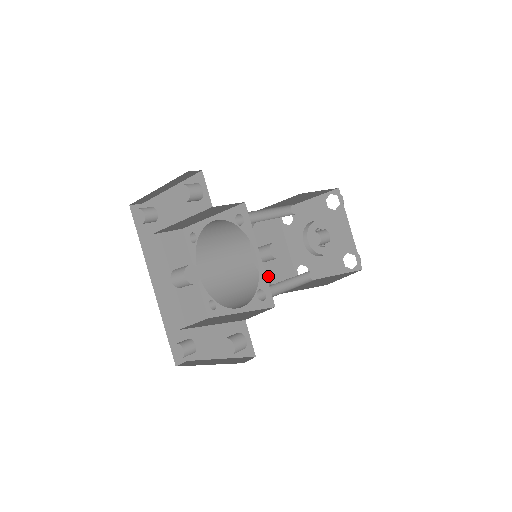
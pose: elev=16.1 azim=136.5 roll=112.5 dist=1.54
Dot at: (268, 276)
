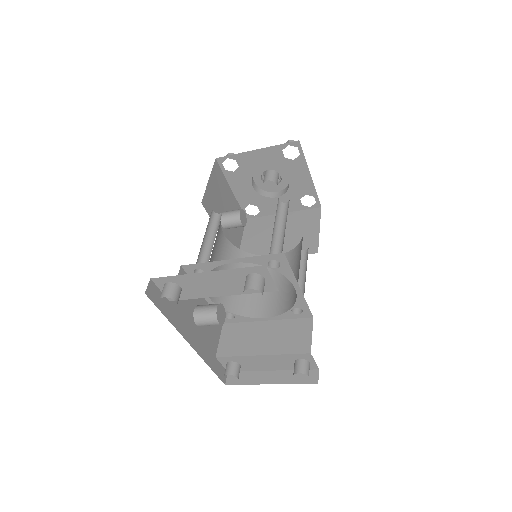
Dot at: (233, 237)
